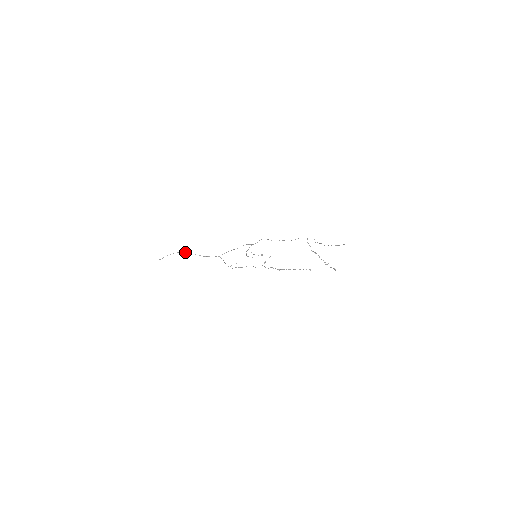
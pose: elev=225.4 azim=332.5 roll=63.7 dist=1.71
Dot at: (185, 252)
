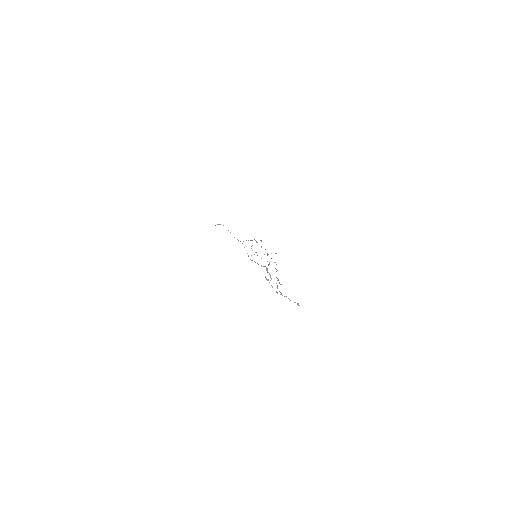
Dot at: occluded
